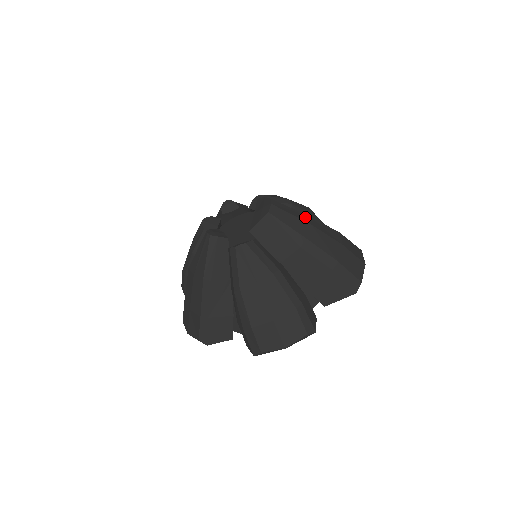
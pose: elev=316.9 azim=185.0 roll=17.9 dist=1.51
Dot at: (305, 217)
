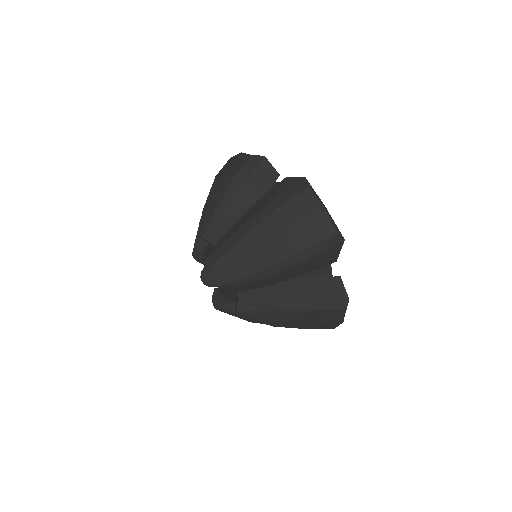
Dot at: (240, 249)
